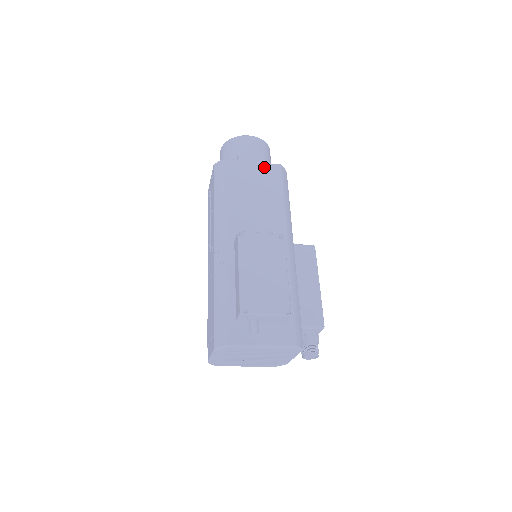
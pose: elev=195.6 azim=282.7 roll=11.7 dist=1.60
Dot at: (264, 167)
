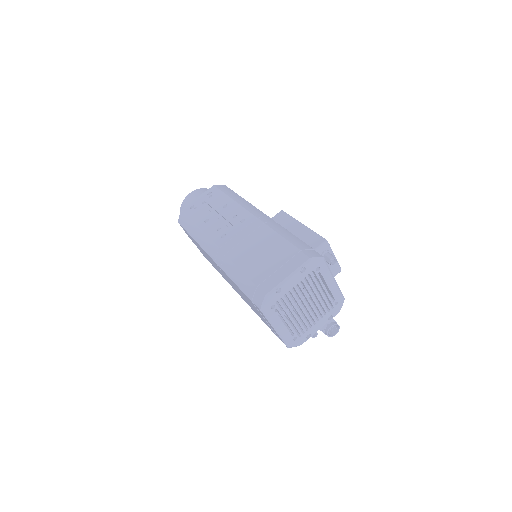
Dot at: occluded
